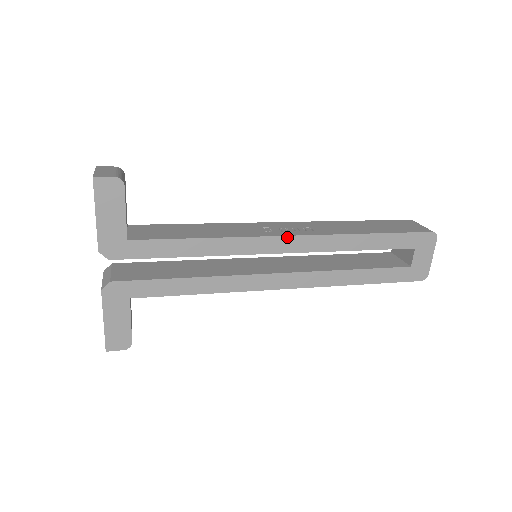
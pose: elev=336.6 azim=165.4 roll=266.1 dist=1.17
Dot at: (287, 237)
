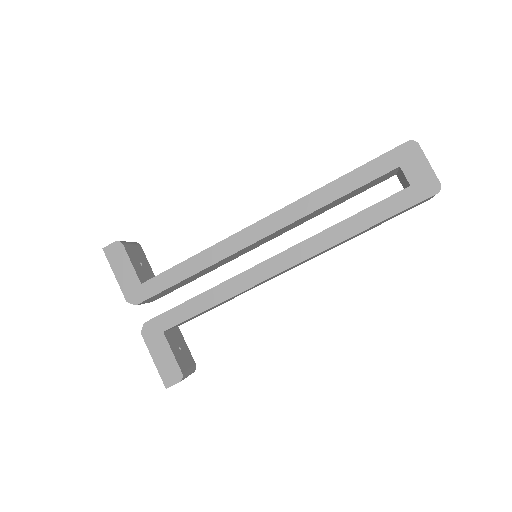
Dot at: (260, 222)
